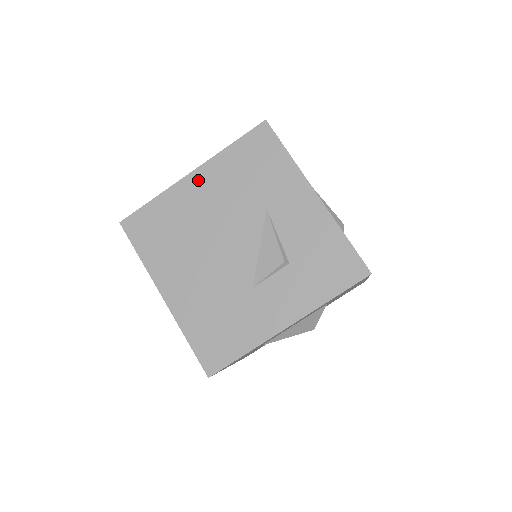
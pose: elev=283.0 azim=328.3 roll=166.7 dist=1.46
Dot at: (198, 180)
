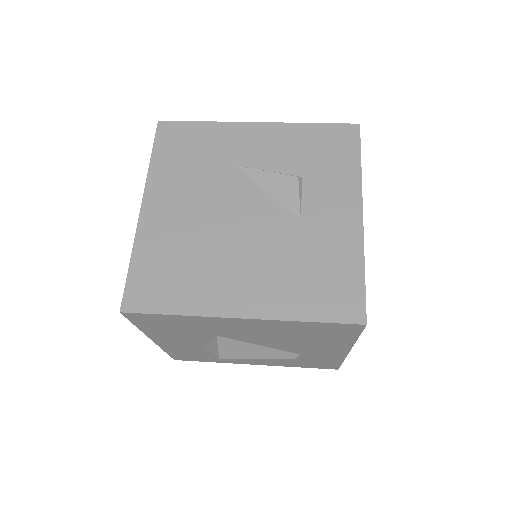
Dot at: (154, 205)
